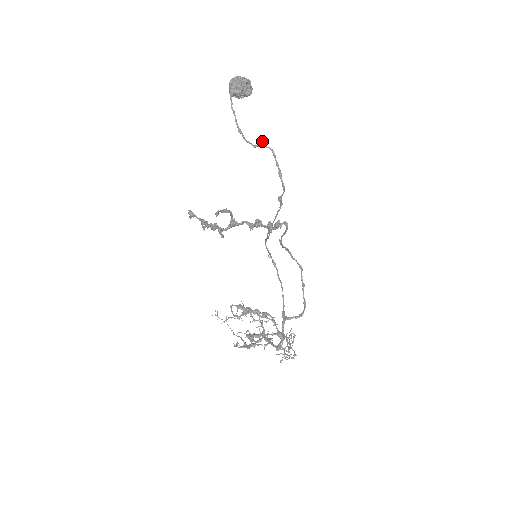
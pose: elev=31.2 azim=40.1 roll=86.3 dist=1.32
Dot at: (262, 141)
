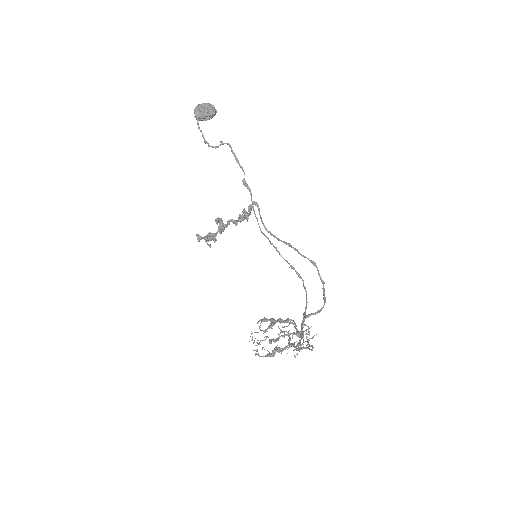
Dot at: (220, 141)
